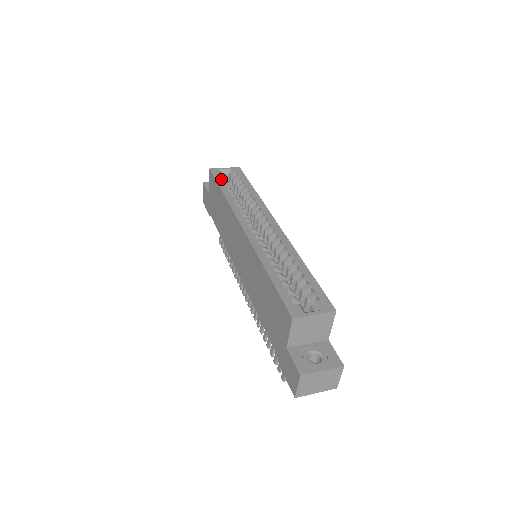
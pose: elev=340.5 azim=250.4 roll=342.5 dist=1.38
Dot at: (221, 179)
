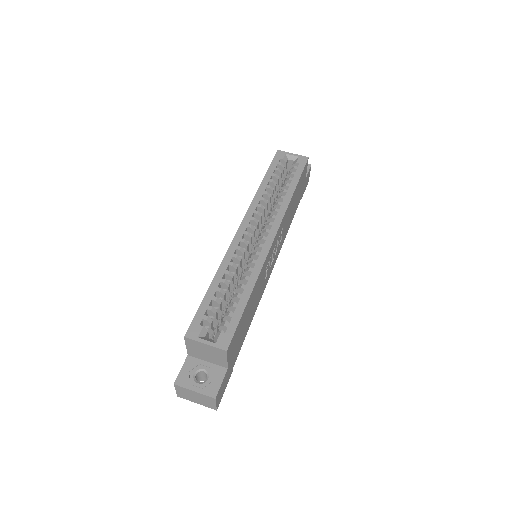
Dot at: (275, 166)
